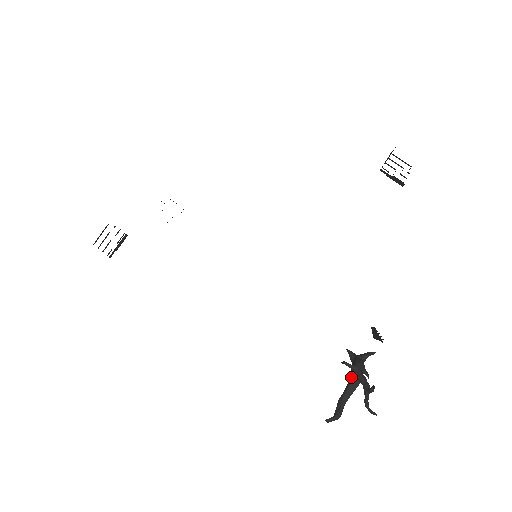
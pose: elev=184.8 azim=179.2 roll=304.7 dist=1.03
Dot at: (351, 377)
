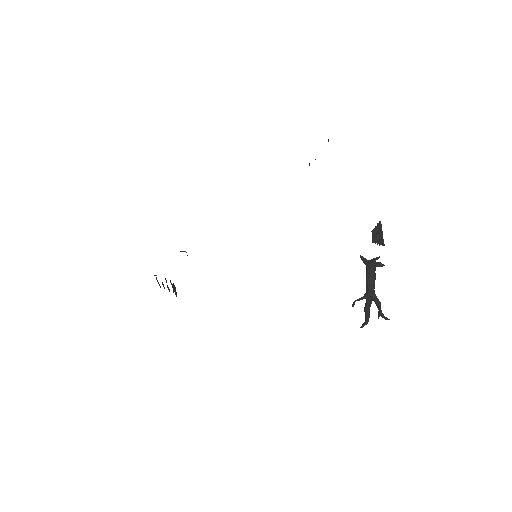
Dot at: occluded
